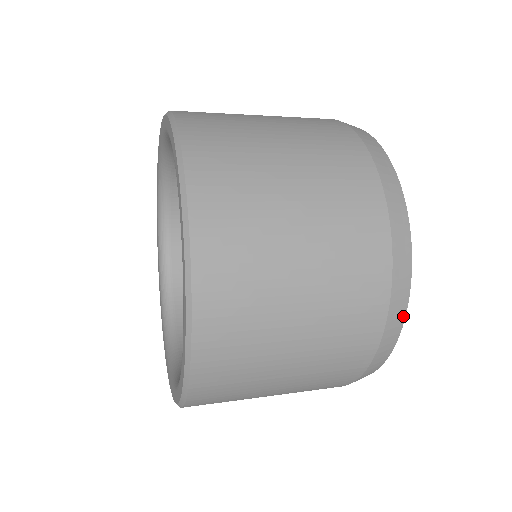
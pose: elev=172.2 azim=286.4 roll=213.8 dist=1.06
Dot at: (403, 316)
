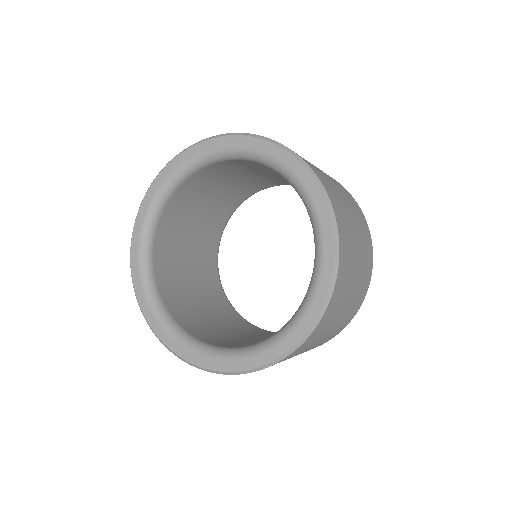
Dot at: occluded
